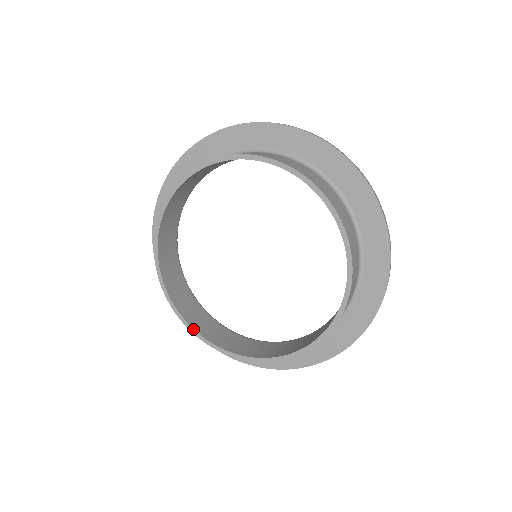
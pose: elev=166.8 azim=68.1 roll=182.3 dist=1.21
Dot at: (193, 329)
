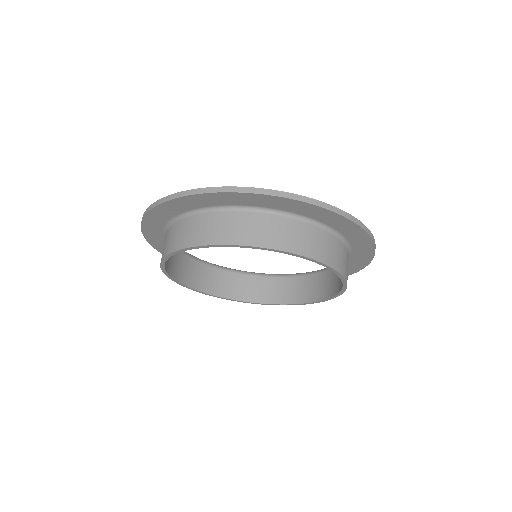
Dot at: (208, 294)
